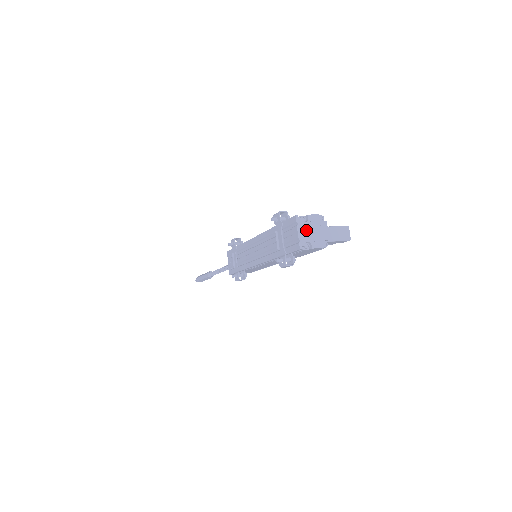
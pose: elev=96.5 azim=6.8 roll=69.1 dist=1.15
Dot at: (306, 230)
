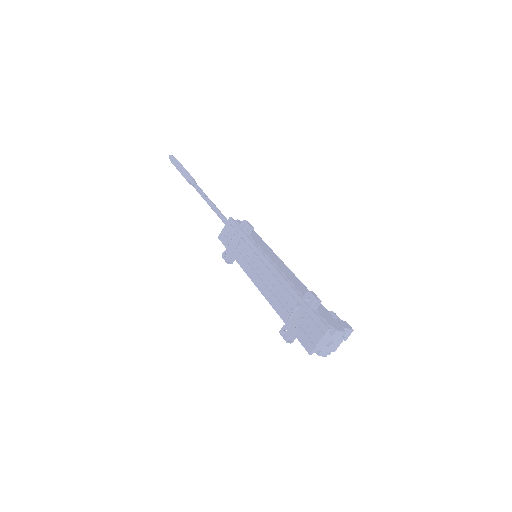
Dot at: (326, 341)
